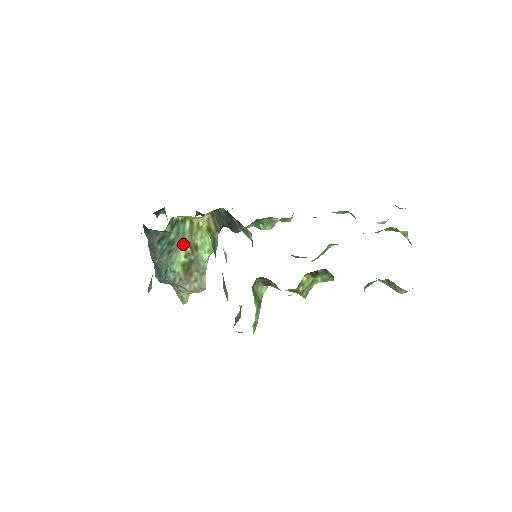
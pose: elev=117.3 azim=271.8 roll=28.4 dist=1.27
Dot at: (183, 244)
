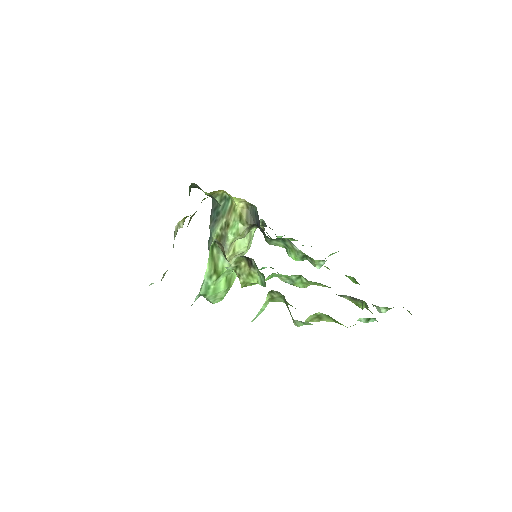
Dot at: (223, 218)
